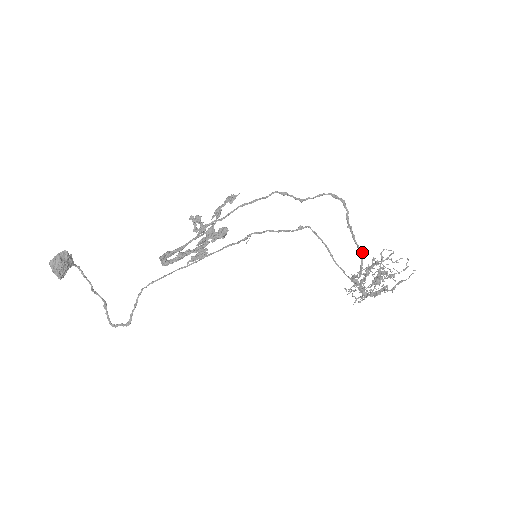
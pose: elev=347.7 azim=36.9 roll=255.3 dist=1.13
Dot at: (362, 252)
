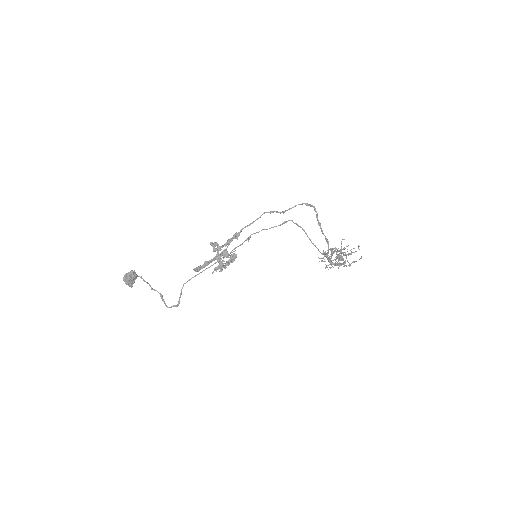
Dot at: (328, 241)
